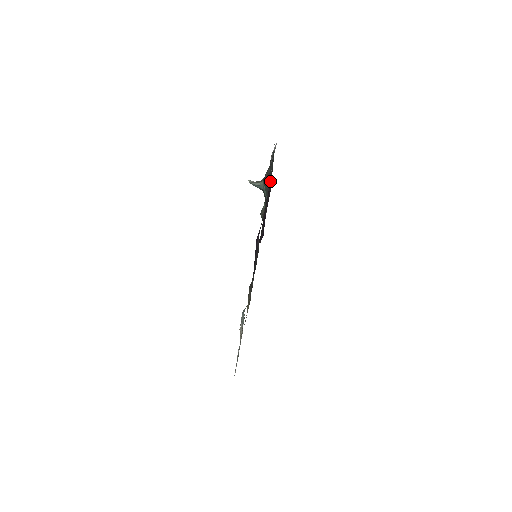
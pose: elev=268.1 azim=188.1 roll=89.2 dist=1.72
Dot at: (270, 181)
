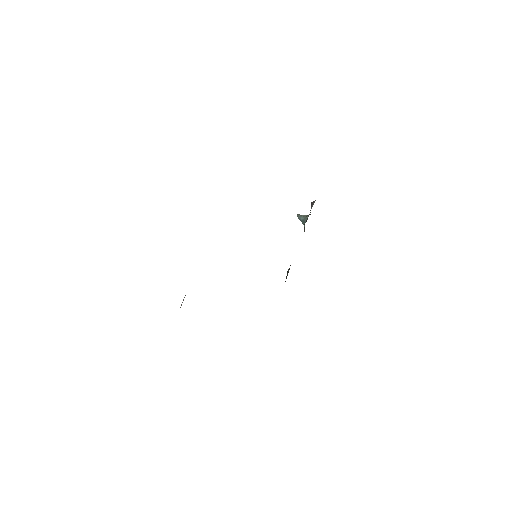
Dot at: occluded
